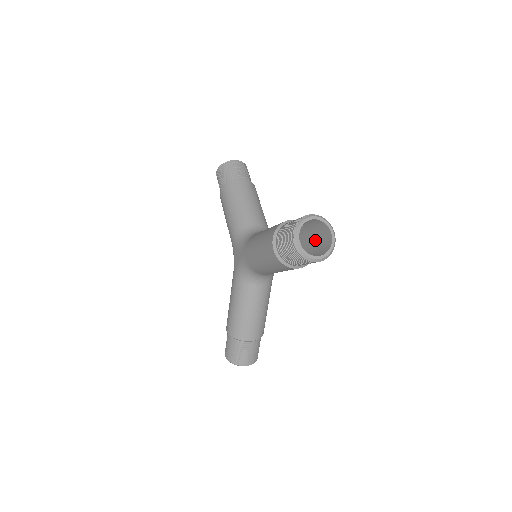
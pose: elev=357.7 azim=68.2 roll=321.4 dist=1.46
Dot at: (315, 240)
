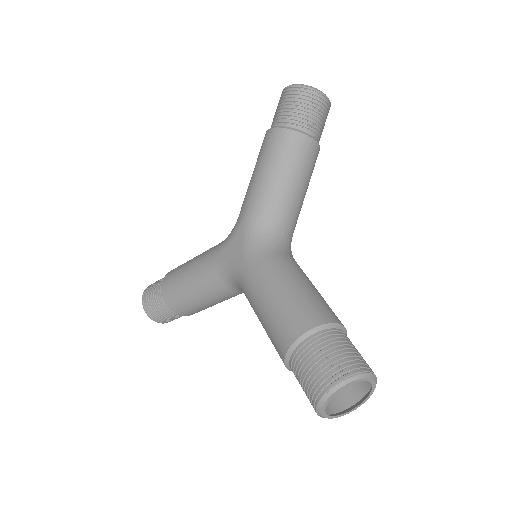
Dot at: occluded
